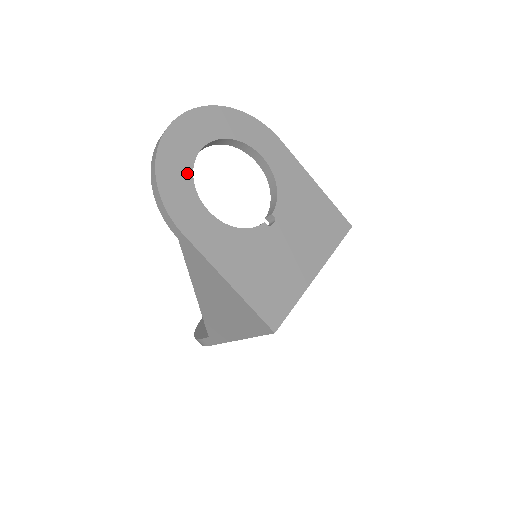
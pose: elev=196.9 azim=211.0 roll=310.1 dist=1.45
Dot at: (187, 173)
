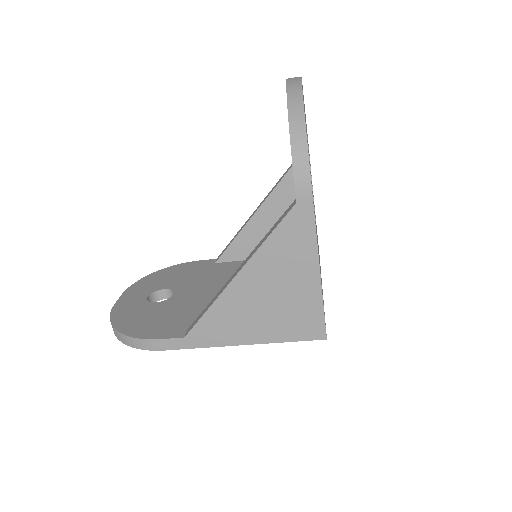
Dot at: occluded
